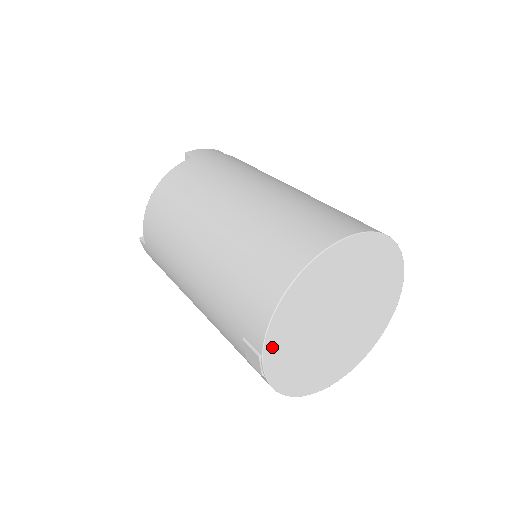
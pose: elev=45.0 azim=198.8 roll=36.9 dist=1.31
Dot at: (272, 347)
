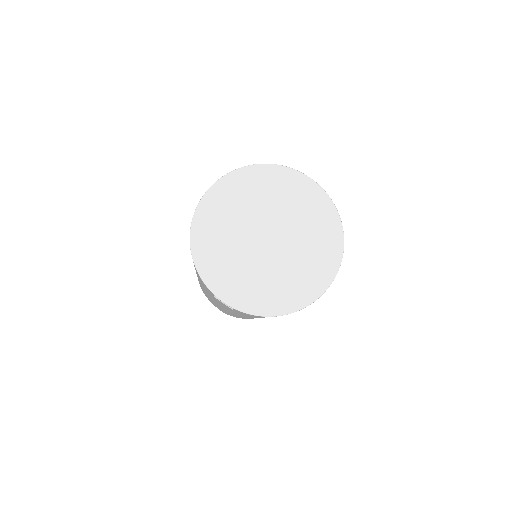
Dot at: (217, 285)
